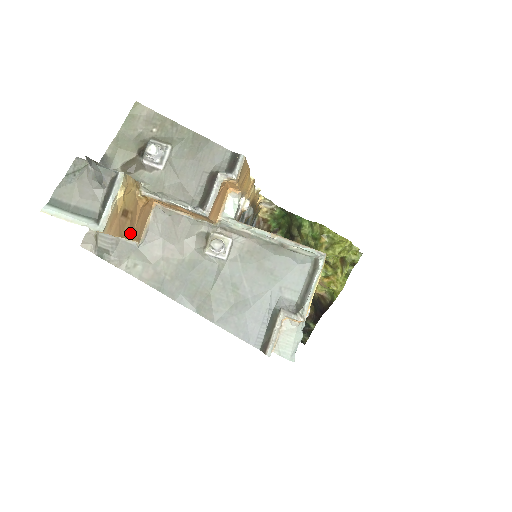
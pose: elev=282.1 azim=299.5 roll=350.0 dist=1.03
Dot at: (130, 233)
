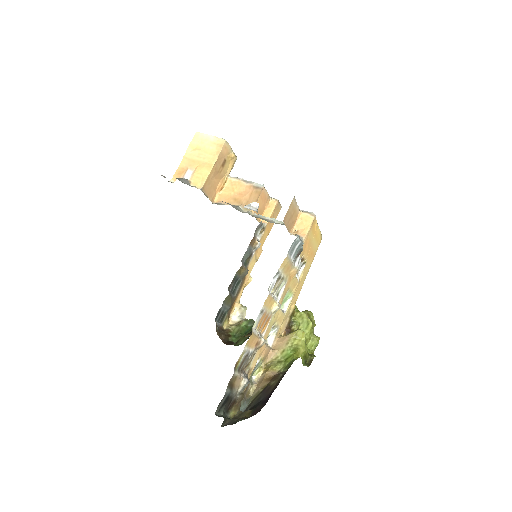
Dot at: (212, 173)
